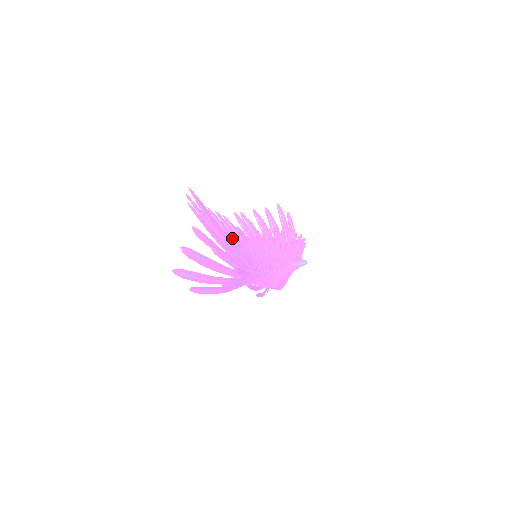
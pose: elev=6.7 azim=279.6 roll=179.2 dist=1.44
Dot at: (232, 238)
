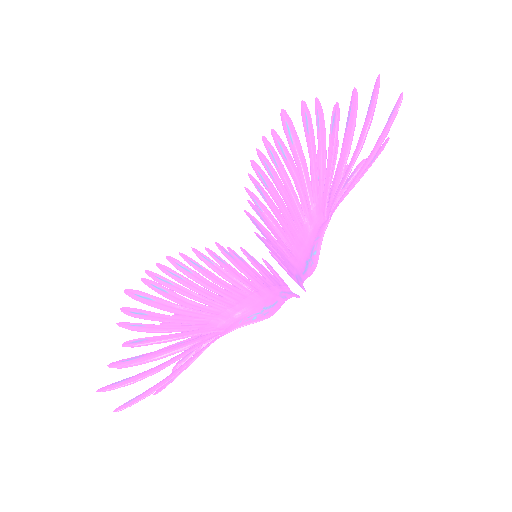
Dot at: (278, 194)
